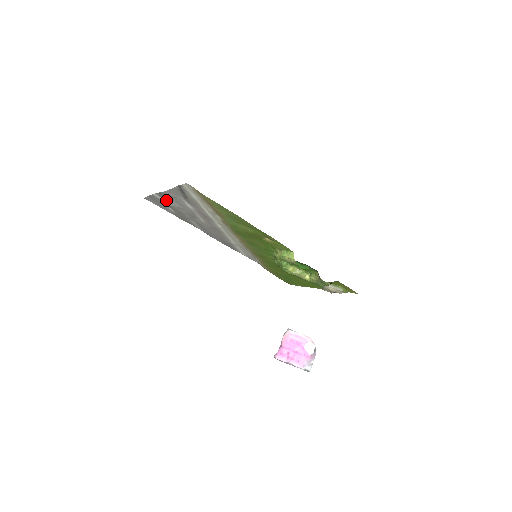
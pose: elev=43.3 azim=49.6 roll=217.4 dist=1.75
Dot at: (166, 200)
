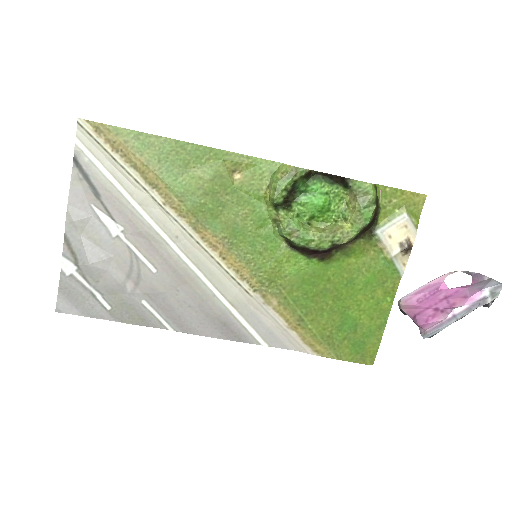
Dot at: (81, 255)
